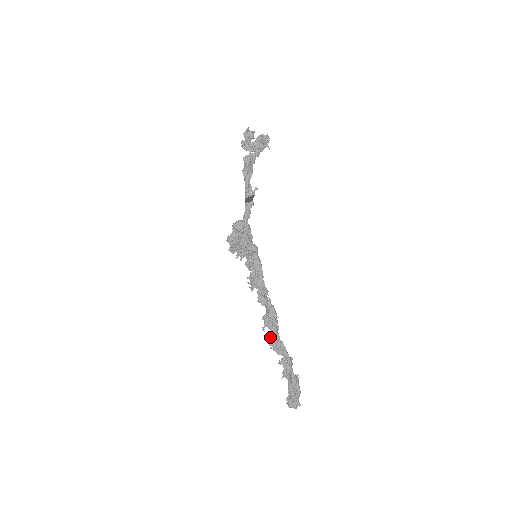
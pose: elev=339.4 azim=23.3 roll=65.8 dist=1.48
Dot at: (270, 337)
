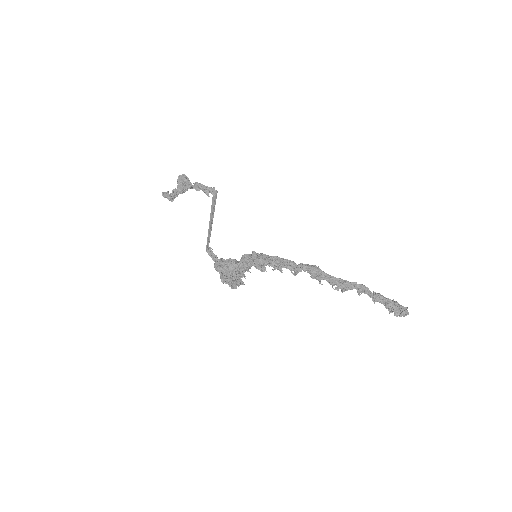
Dot at: (332, 284)
